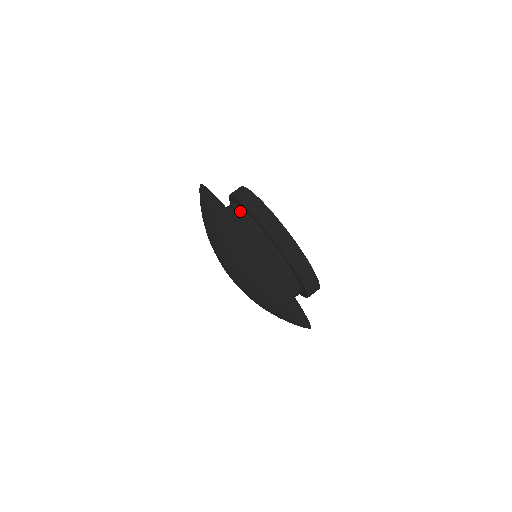
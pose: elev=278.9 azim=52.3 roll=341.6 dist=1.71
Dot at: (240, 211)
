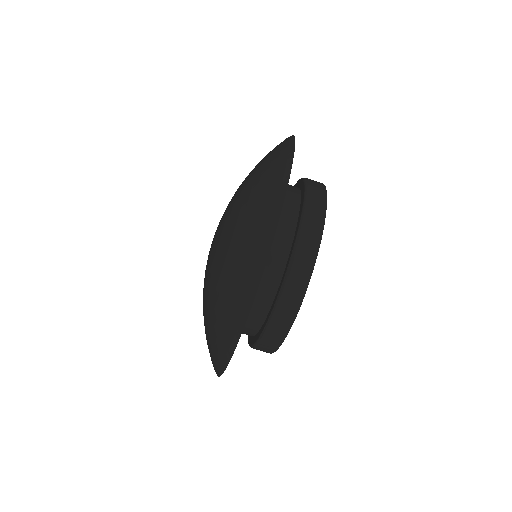
Dot at: (264, 308)
